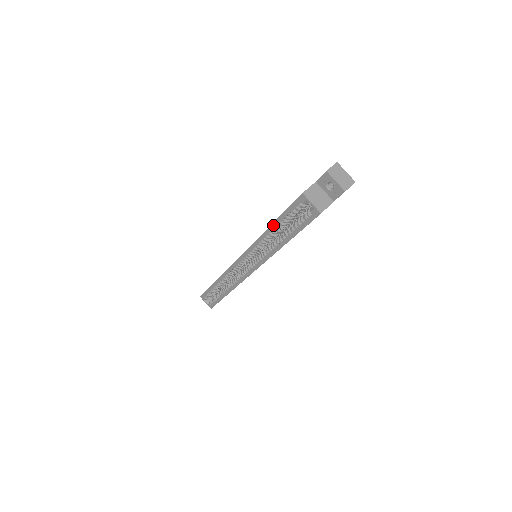
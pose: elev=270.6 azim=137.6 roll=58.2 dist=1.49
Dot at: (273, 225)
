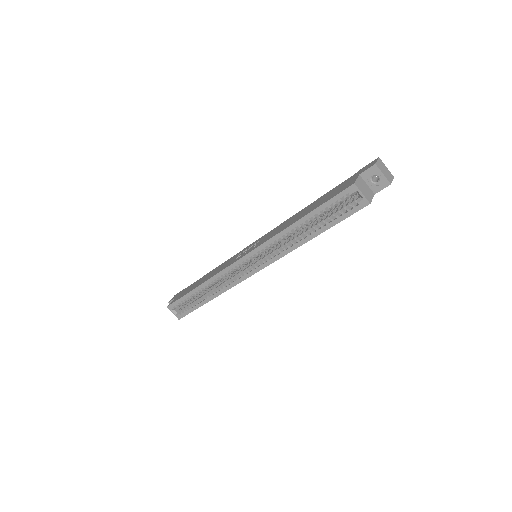
Dot at: (304, 218)
